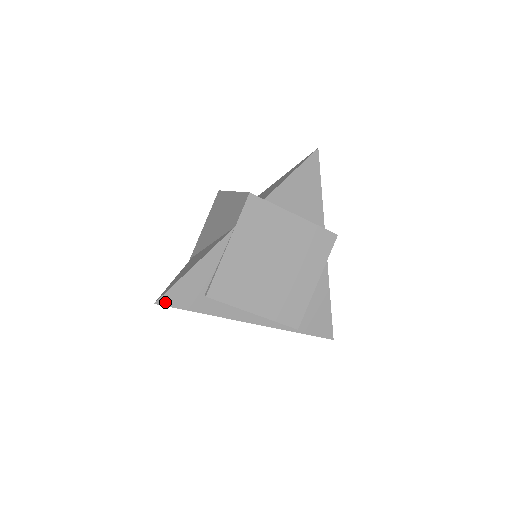
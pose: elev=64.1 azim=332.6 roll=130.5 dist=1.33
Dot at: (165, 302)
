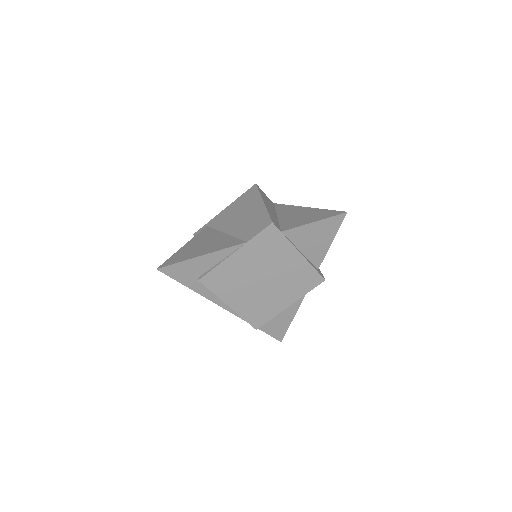
Dot at: (165, 271)
